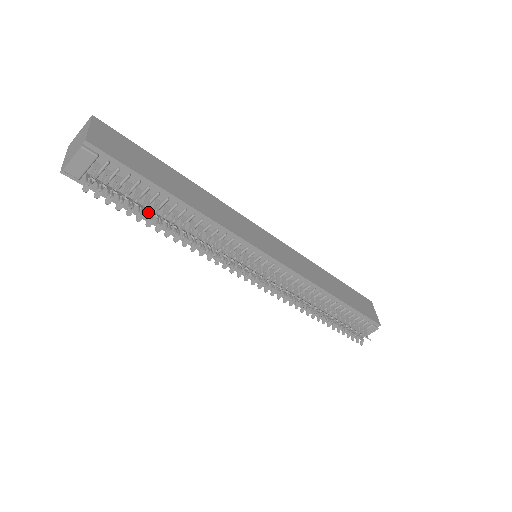
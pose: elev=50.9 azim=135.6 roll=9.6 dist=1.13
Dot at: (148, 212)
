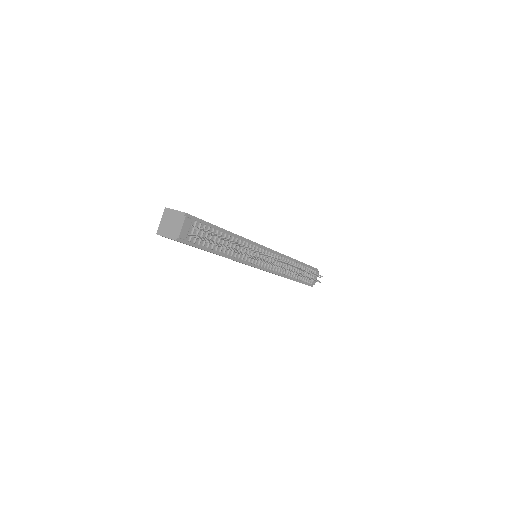
Dot at: occluded
